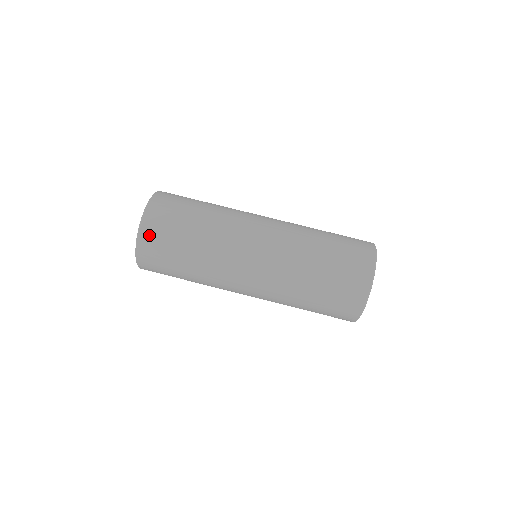
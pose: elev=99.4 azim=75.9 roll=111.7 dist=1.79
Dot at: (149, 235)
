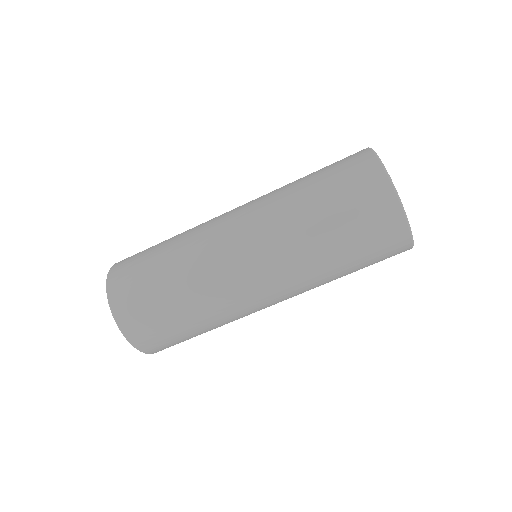
Dot at: (127, 316)
